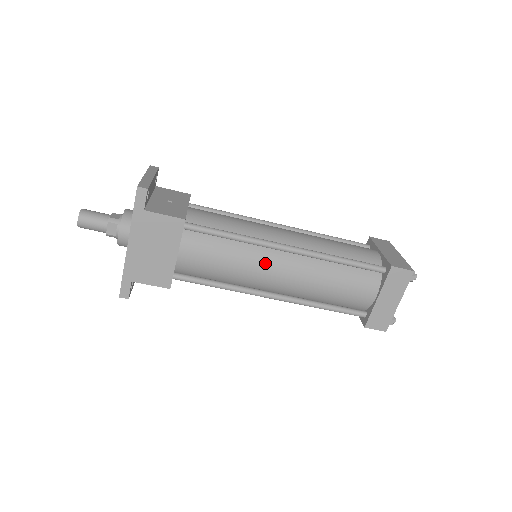
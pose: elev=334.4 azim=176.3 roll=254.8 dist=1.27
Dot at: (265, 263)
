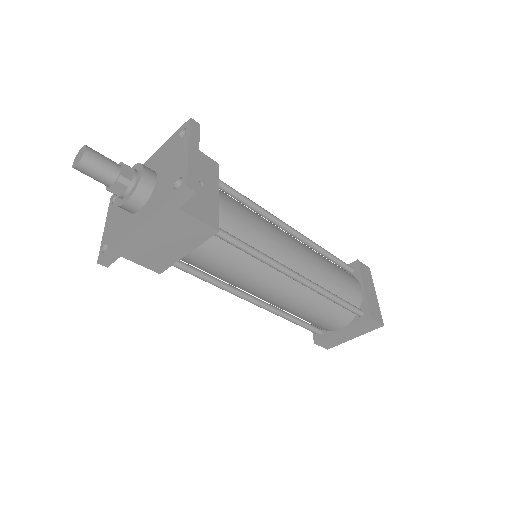
Dot at: (269, 283)
